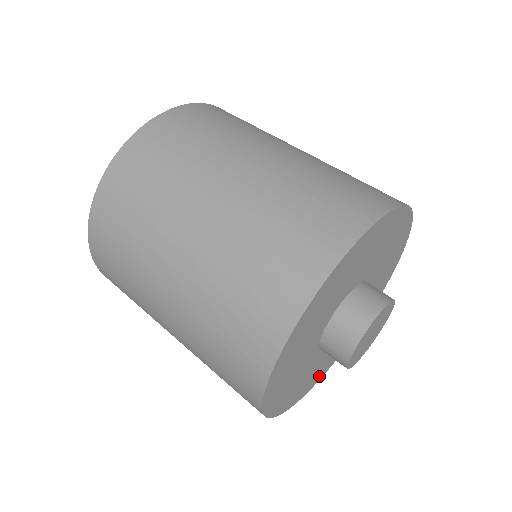
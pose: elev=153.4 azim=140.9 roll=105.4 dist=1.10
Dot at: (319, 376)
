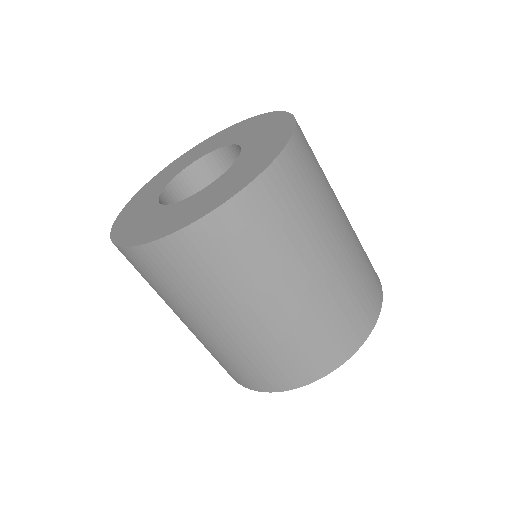
Dot at: occluded
